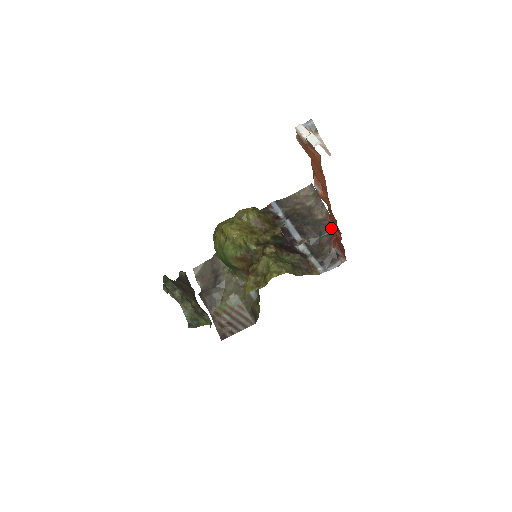
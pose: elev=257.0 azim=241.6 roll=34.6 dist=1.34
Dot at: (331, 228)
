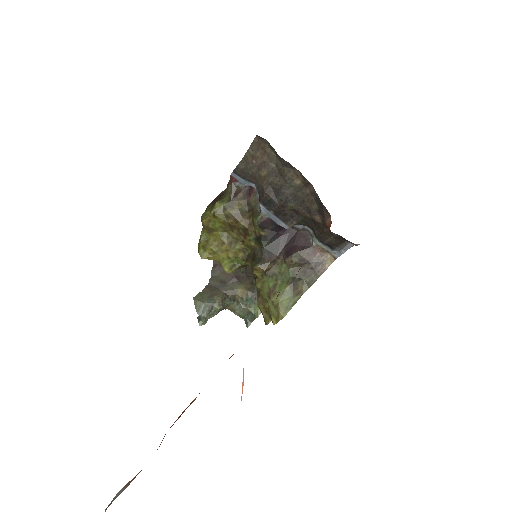
Dot at: (317, 204)
